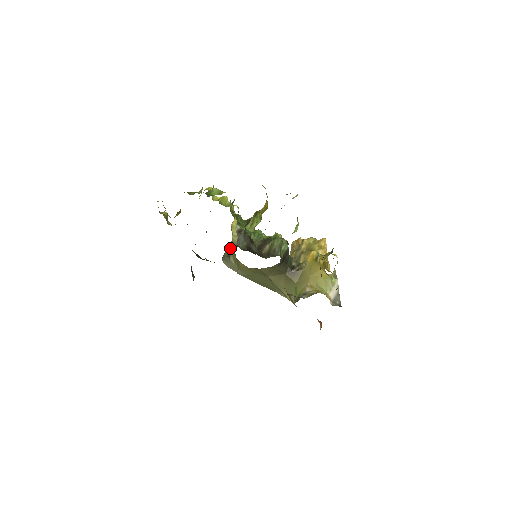
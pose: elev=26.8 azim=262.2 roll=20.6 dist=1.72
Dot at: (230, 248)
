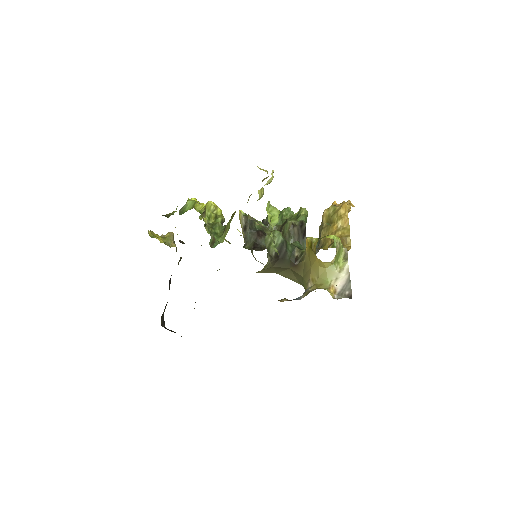
Dot at: occluded
